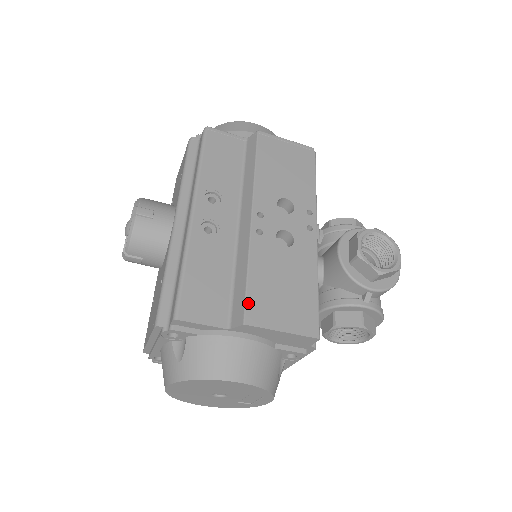
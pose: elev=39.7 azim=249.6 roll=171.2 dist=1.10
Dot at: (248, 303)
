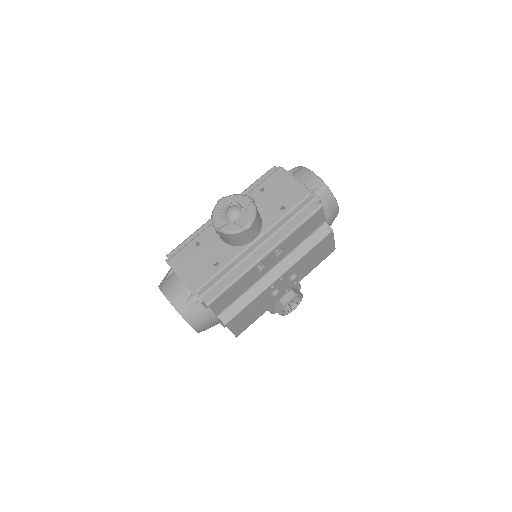
Dot at: (235, 317)
